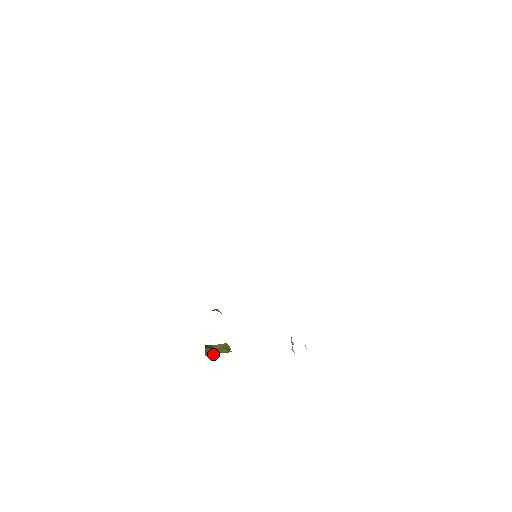
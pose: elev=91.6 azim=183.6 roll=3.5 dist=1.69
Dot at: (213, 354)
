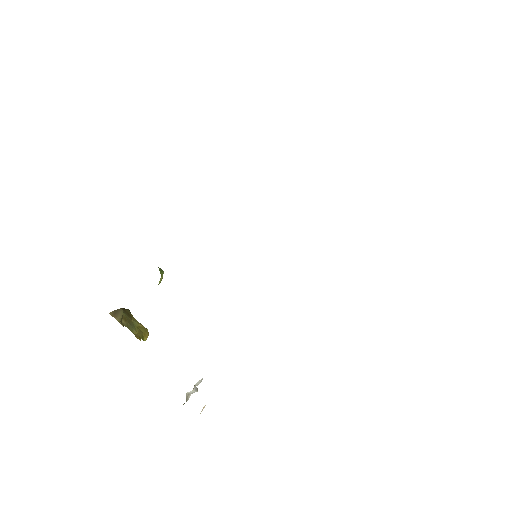
Dot at: (119, 320)
